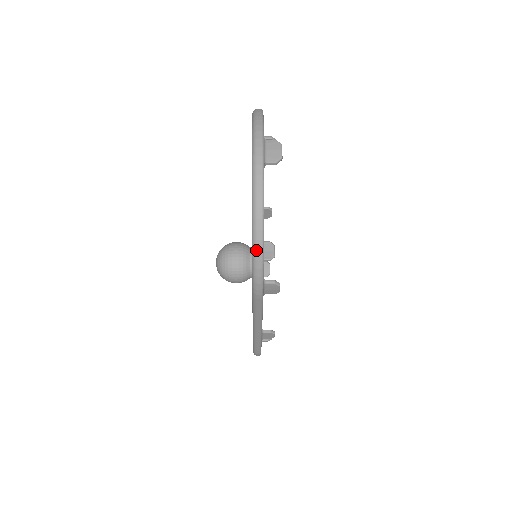
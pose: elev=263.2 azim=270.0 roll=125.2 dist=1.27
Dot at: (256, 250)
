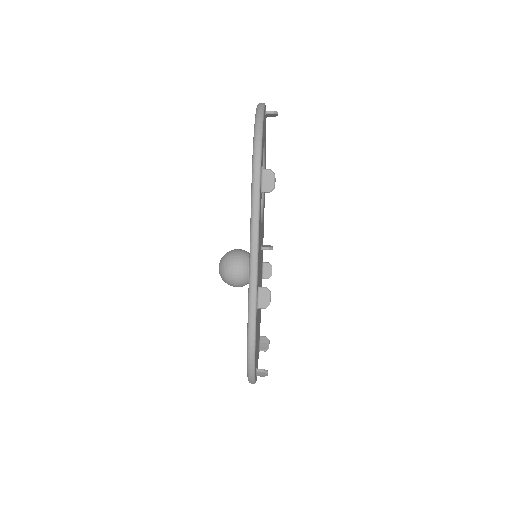
Dot at: (257, 129)
